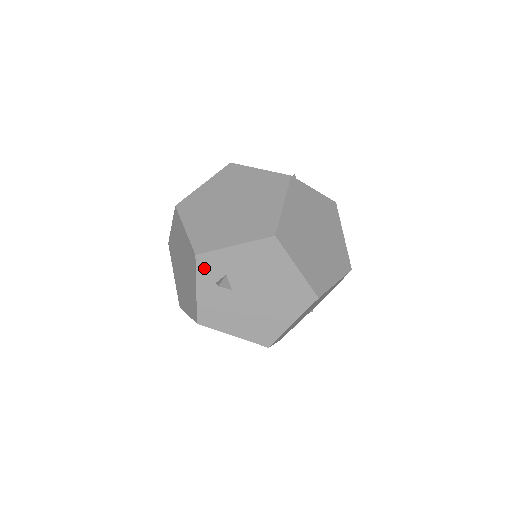
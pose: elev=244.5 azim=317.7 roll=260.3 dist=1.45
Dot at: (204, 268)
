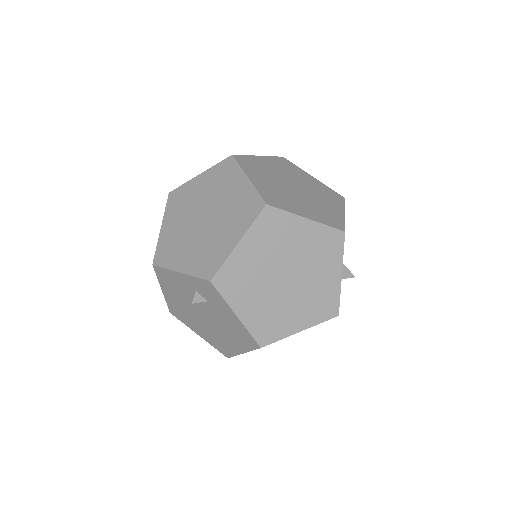
Dot at: (203, 285)
